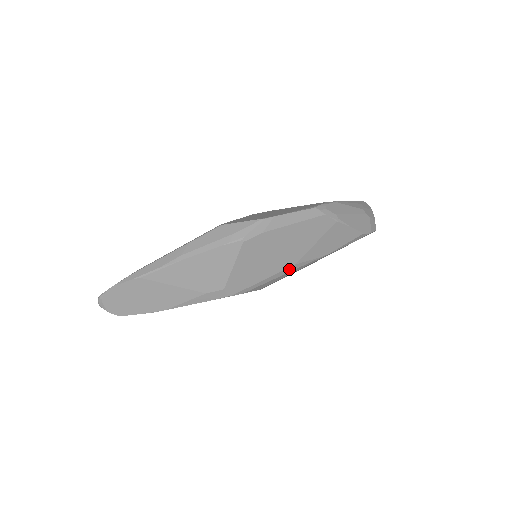
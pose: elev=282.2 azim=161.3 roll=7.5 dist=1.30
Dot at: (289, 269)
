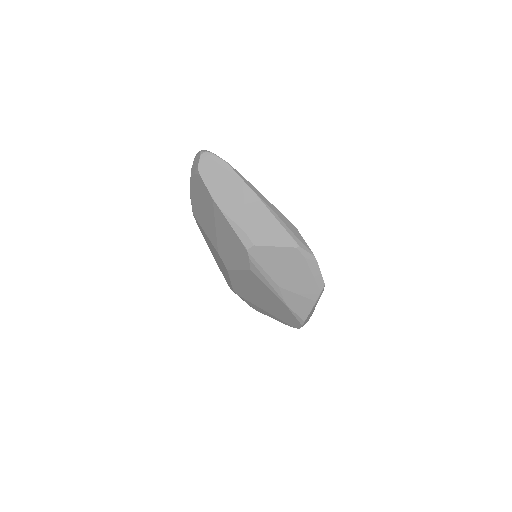
Dot at: (274, 284)
